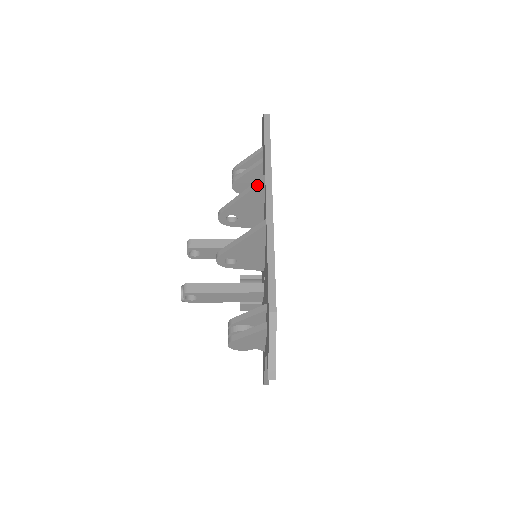
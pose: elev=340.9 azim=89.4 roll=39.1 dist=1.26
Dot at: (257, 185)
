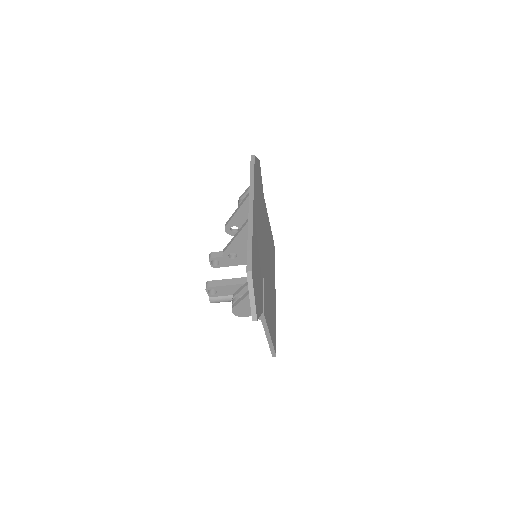
Dot at: (245, 200)
